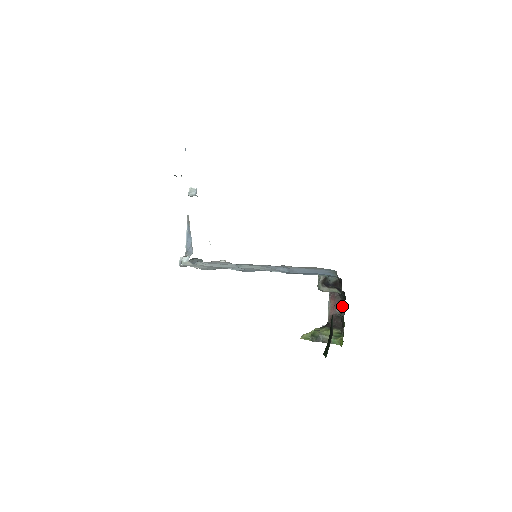
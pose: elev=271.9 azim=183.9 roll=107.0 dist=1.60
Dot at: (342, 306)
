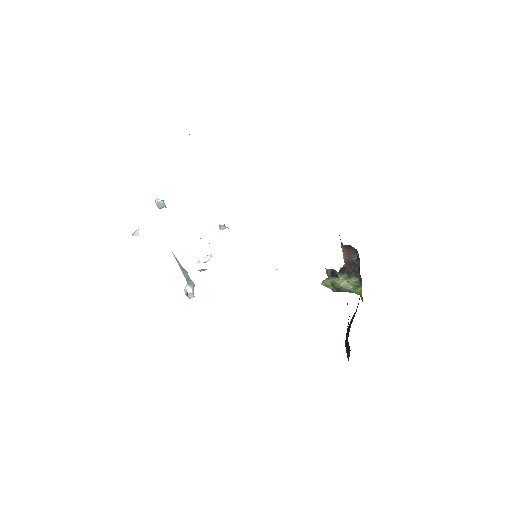
Dot at: (356, 253)
